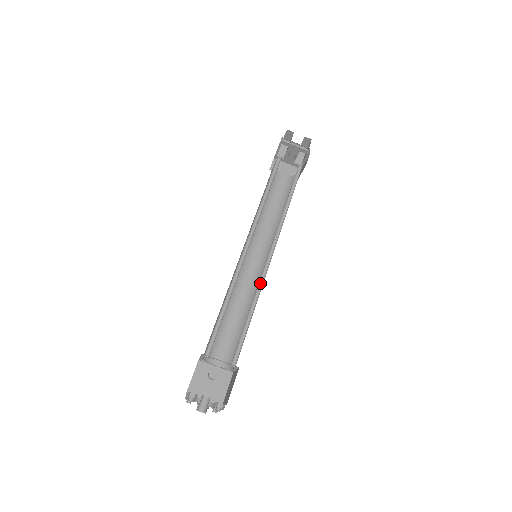
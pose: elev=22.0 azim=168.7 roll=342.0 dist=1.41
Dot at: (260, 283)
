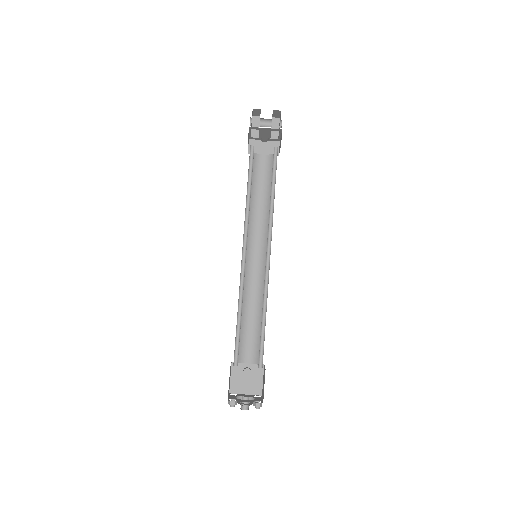
Dot at: (265, 285)
